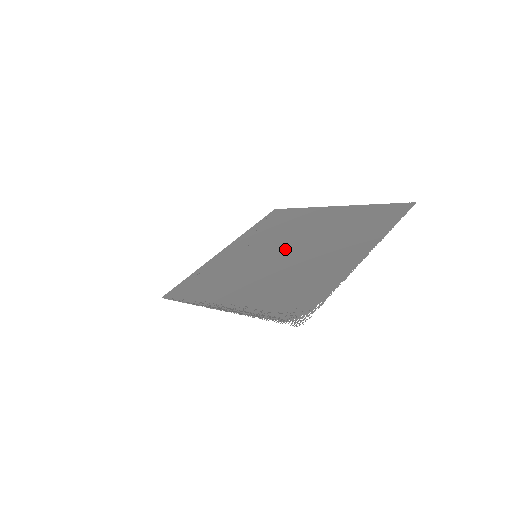
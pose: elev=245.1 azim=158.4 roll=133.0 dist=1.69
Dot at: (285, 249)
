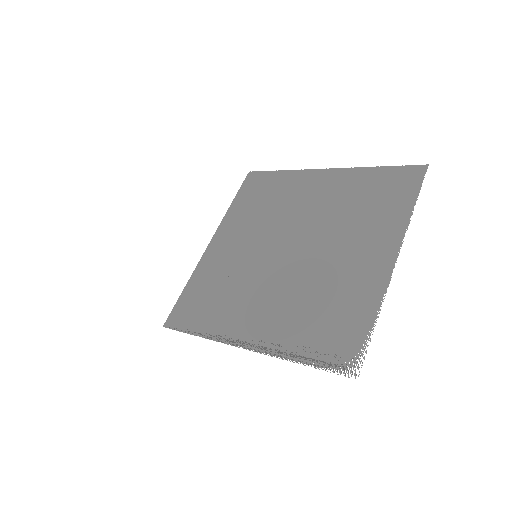
Dot at: (289, 245)
